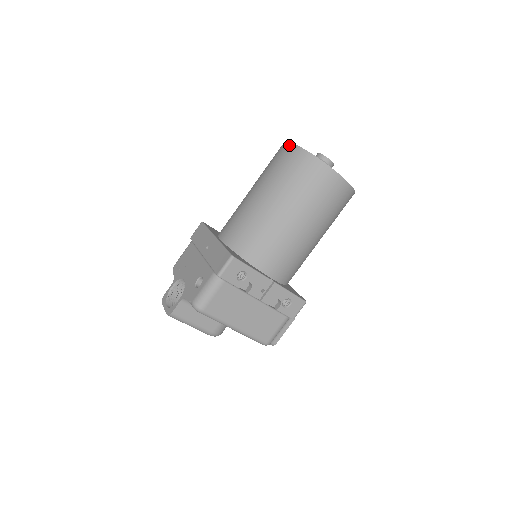
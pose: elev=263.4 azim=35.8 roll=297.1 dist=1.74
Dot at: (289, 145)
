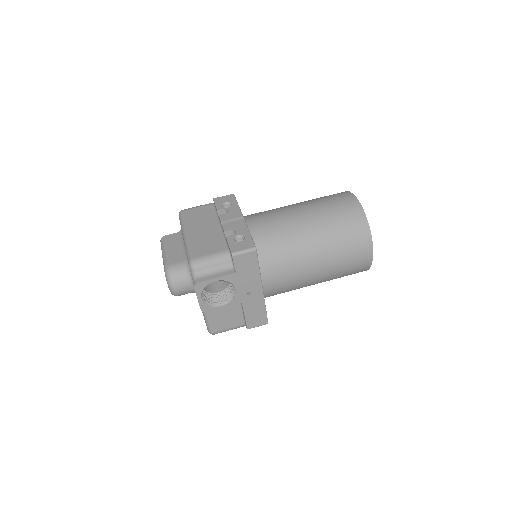
Dot at: occluded
